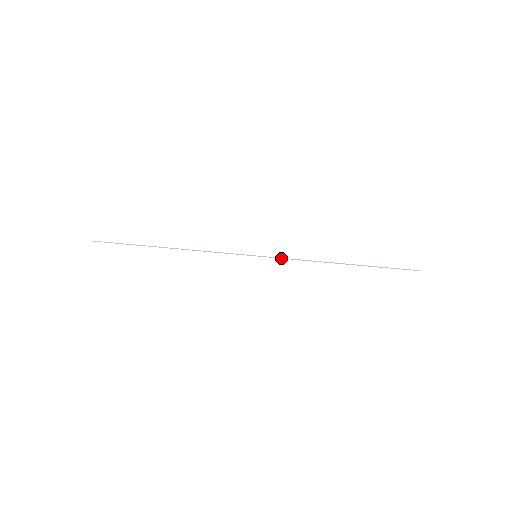
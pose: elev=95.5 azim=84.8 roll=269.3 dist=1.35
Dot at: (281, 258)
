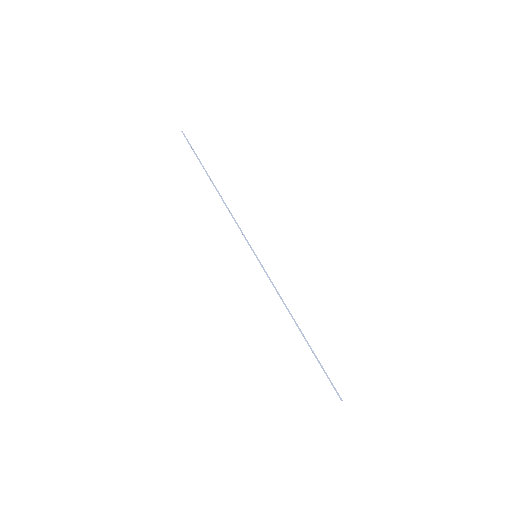
Dot at: (268, 277)
